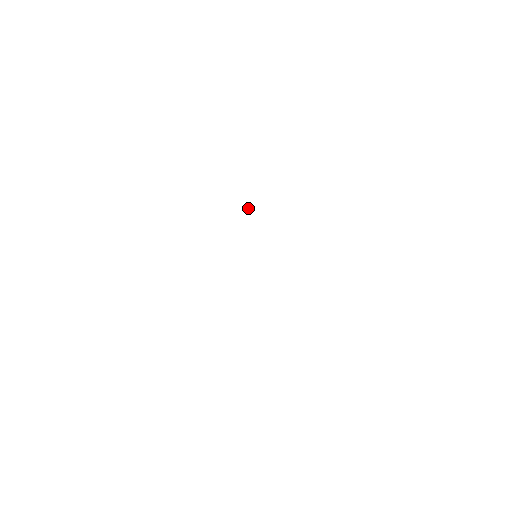
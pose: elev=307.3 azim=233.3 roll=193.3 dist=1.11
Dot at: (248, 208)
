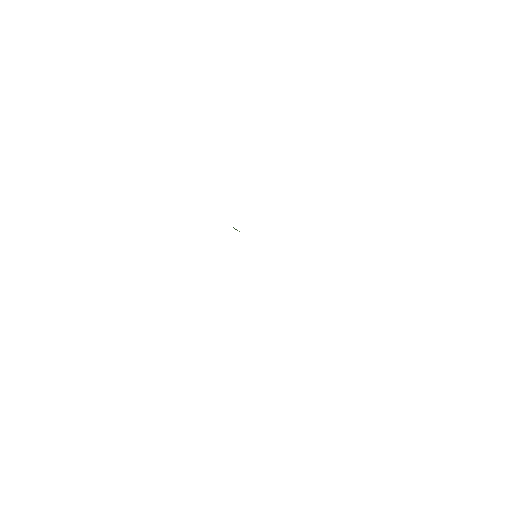
Dot at: occluded
